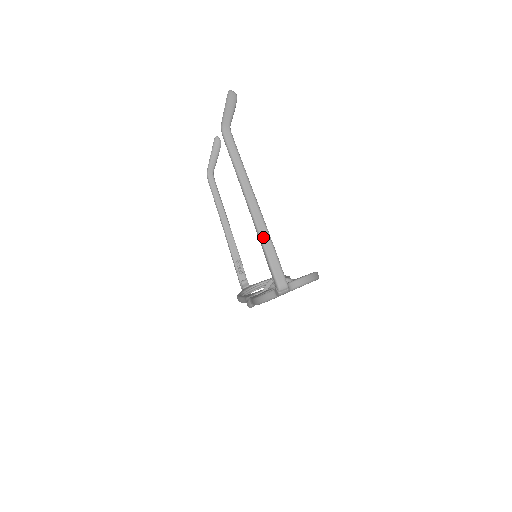
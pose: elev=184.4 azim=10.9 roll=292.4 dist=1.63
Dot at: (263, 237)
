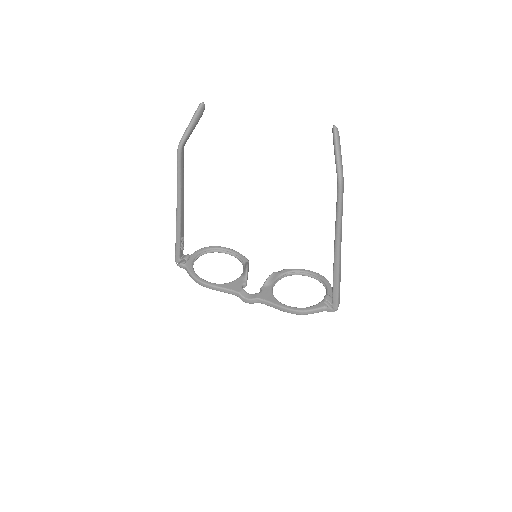
Dot at: (340, 275)
